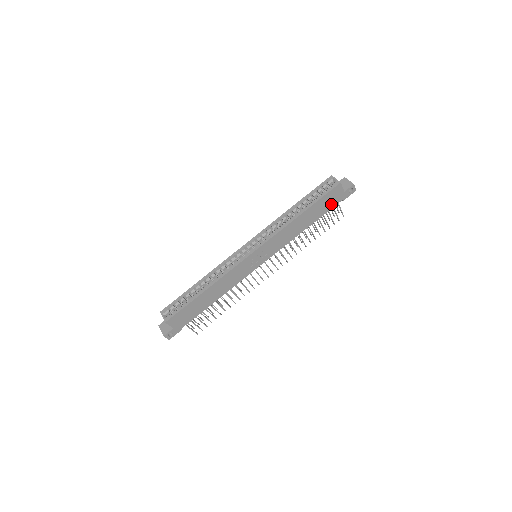
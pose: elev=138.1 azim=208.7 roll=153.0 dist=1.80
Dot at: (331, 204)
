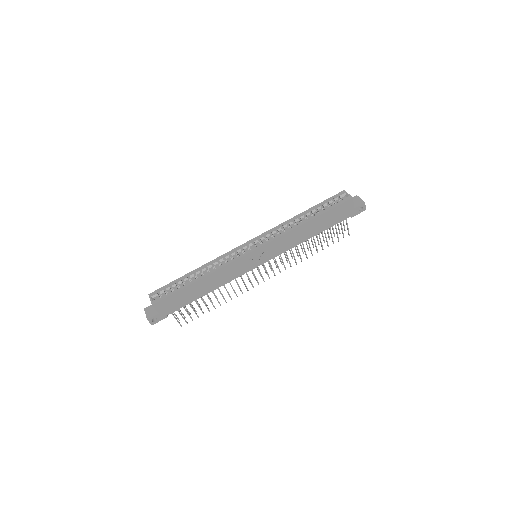
Dot at: (339, 218)
